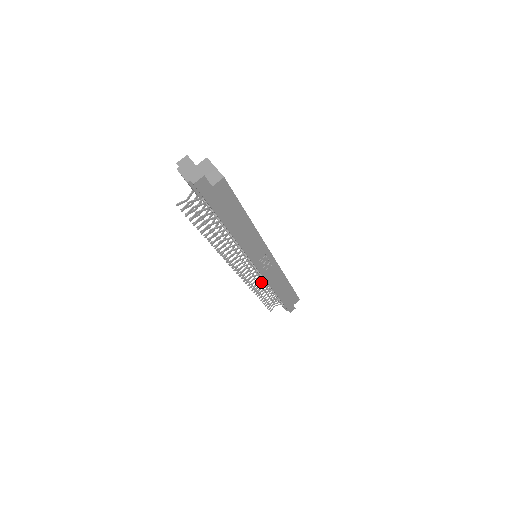
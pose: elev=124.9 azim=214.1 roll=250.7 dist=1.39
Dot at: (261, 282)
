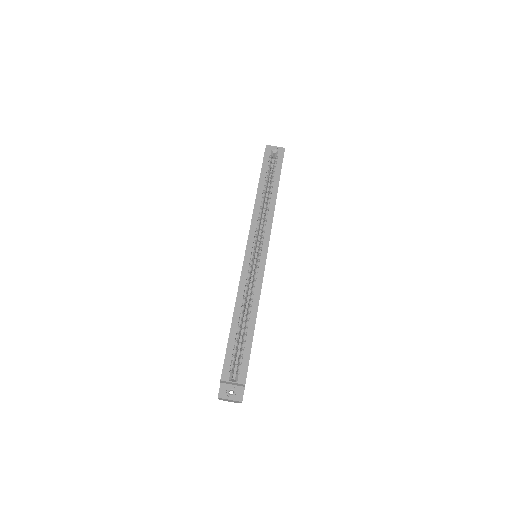
Dot at: occluded
